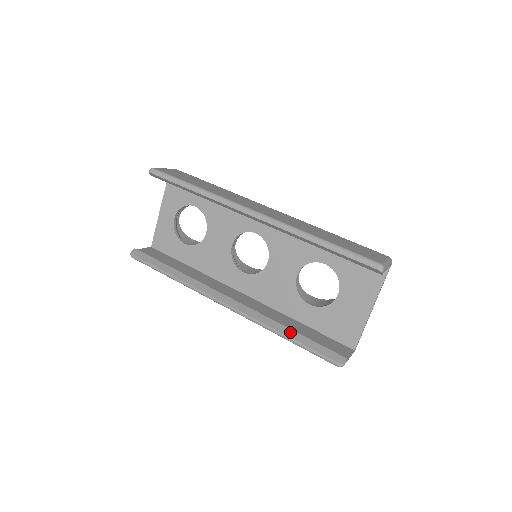
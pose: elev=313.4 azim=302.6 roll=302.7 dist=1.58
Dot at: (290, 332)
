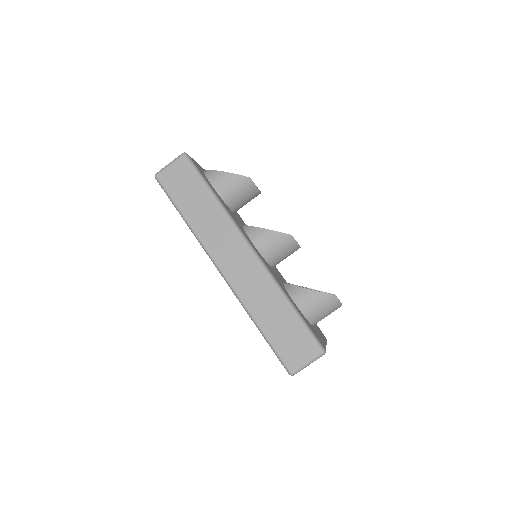
Dot at: occluded
